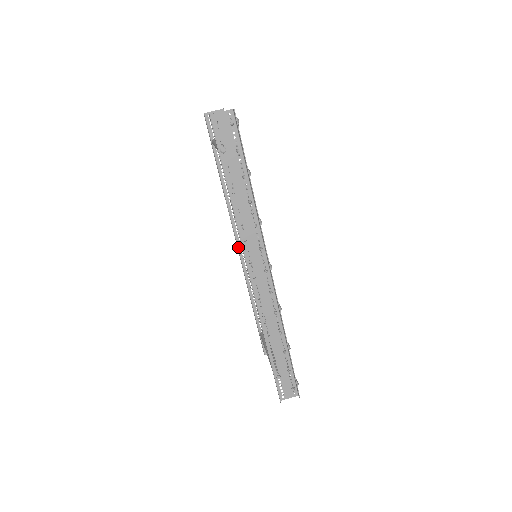
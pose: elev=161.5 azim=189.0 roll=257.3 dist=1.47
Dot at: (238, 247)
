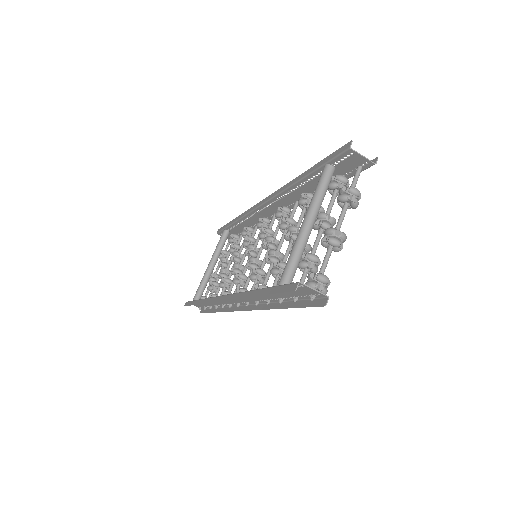
Dot at: (261, 205)
